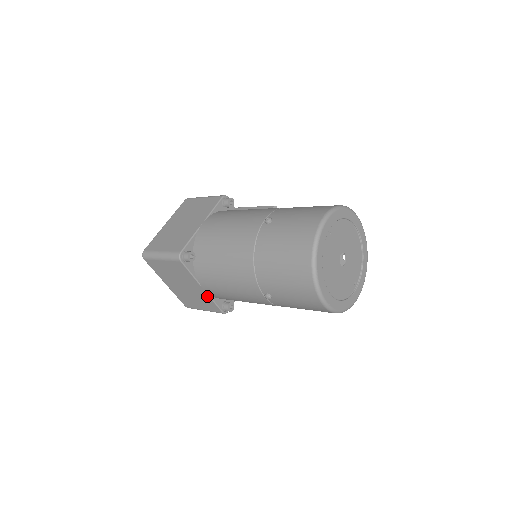
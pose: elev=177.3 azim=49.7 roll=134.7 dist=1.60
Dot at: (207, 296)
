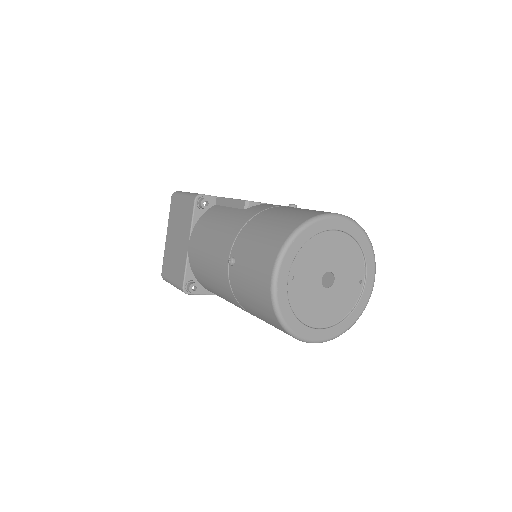
Dot at: occluded
